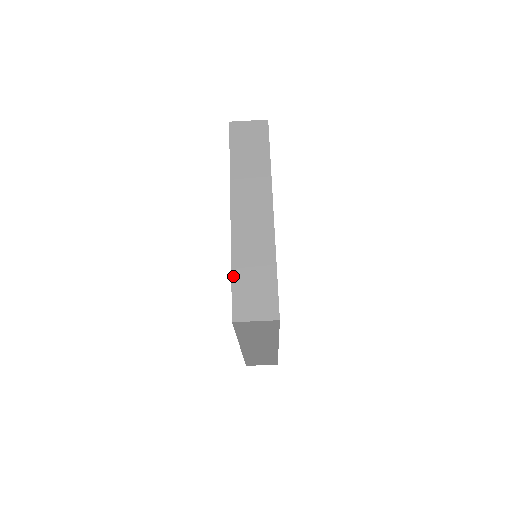
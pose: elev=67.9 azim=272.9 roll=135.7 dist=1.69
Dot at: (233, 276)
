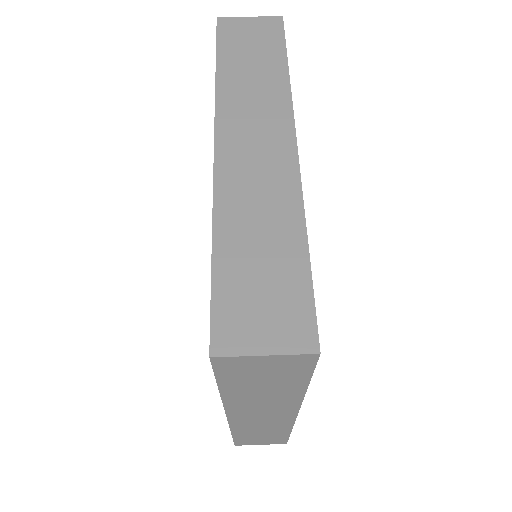
Dot at: occluded
